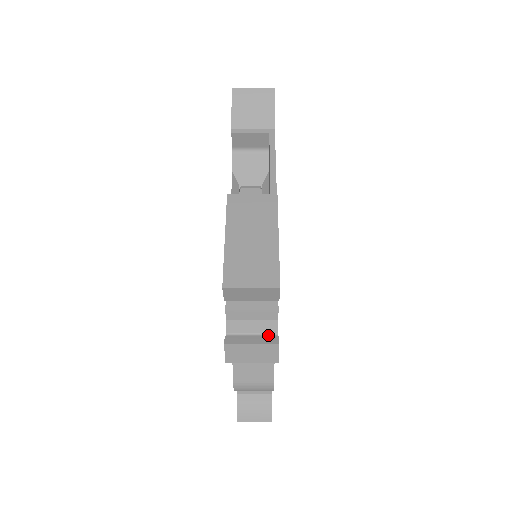
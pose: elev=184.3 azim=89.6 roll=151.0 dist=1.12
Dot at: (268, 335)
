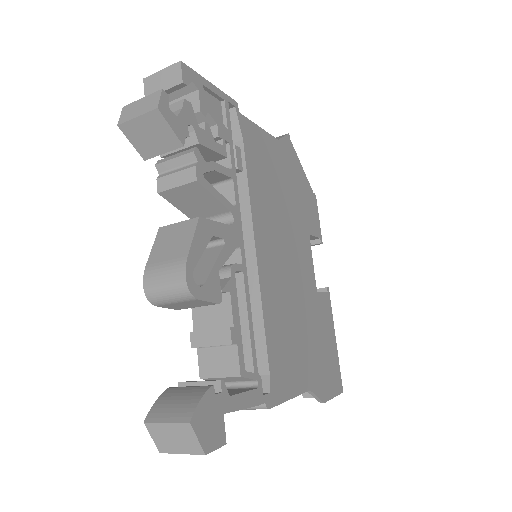
Dot at: occluded
